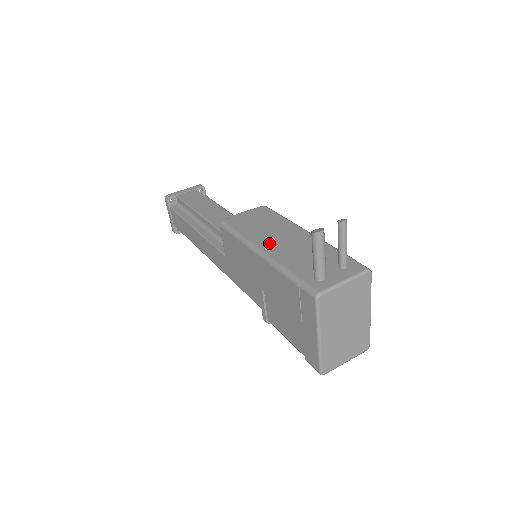
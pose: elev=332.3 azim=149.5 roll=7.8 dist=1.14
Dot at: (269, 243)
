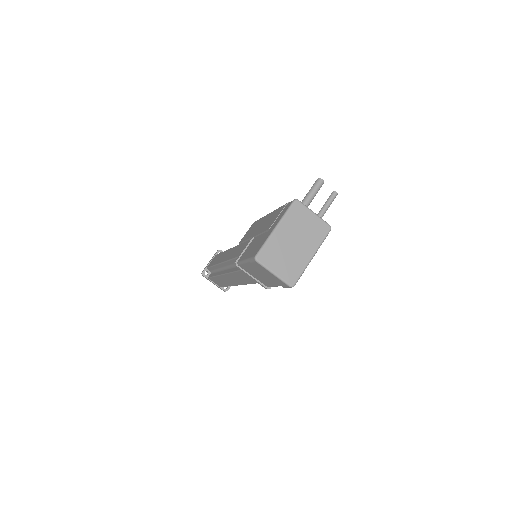
Dot at: occluded
